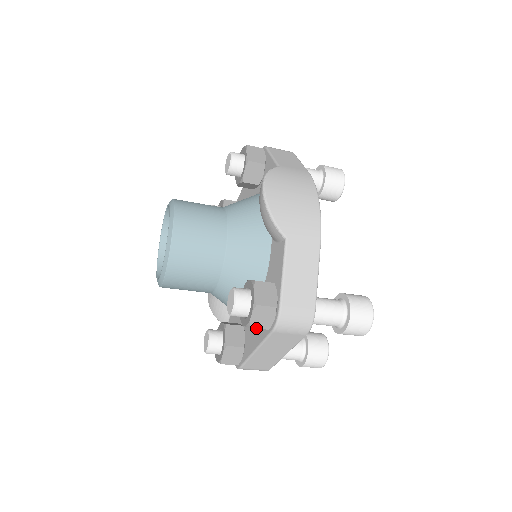
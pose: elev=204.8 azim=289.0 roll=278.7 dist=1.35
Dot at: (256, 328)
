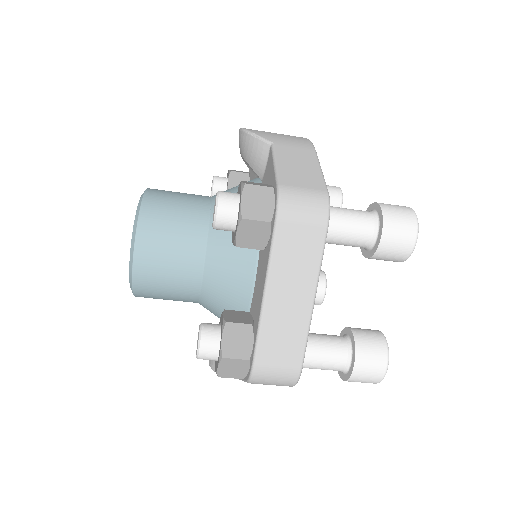
Dot at: (251, 219)
